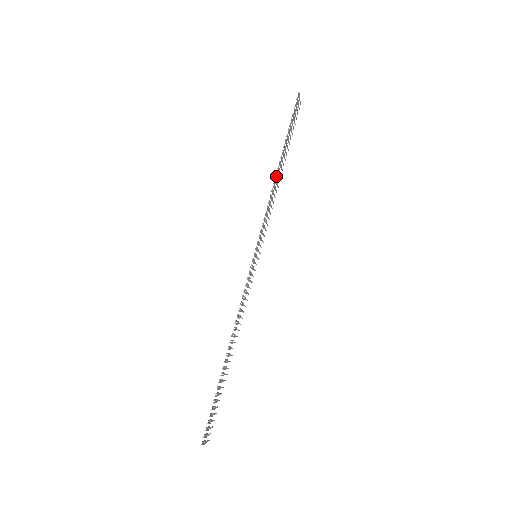
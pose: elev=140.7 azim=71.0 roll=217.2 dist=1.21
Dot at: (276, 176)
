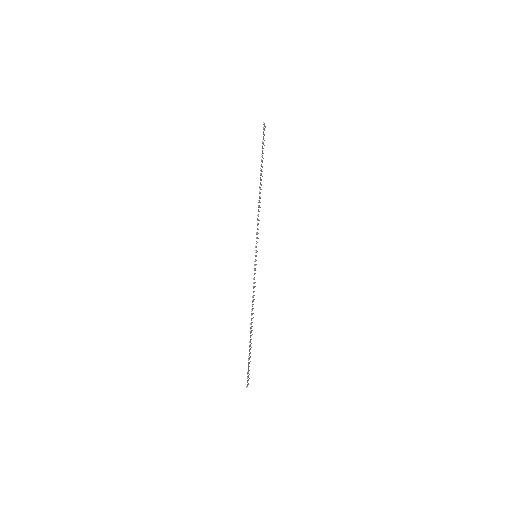
Dot at: occluded
